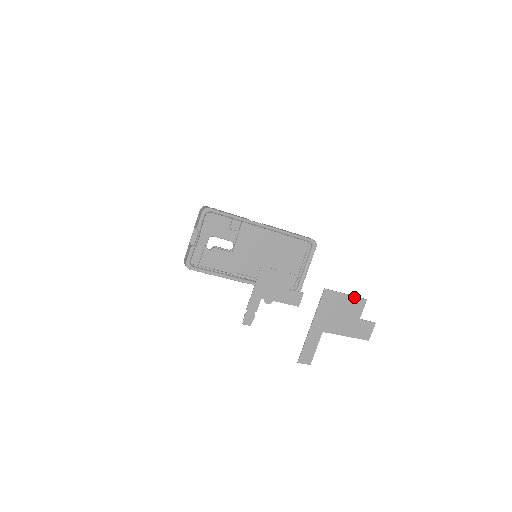
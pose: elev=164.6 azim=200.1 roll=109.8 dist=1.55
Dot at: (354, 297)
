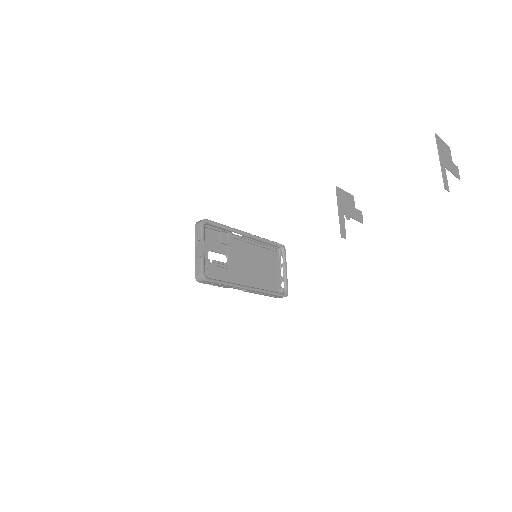
Dot at: (446, 144)
